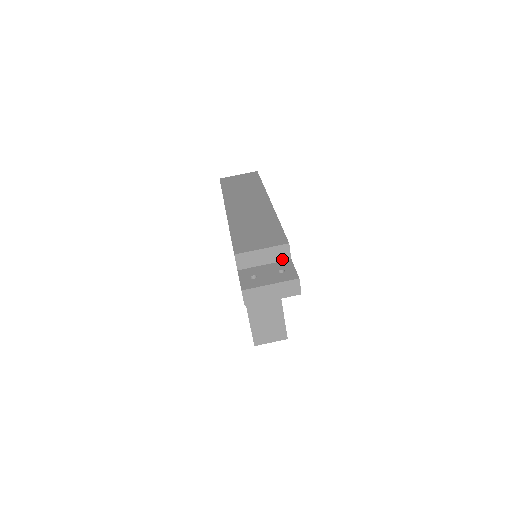
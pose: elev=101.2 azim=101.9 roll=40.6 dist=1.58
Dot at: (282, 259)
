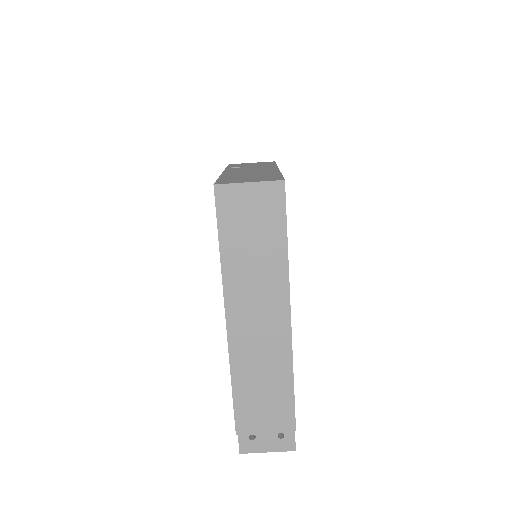
Dot at: occluded
